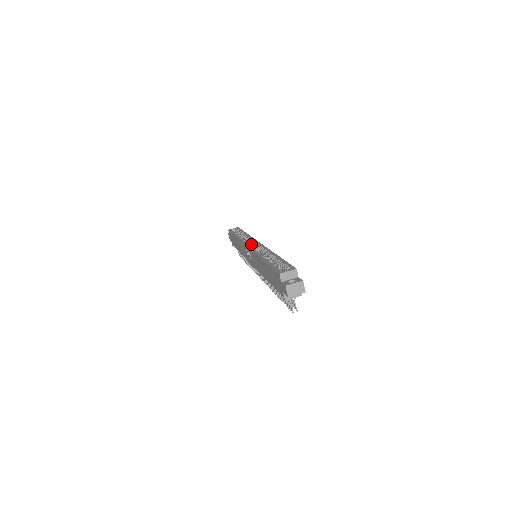
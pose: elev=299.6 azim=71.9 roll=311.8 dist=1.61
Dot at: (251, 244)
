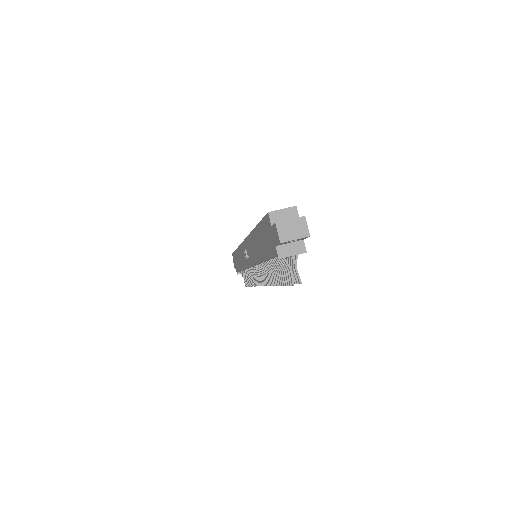
Dot at: occluded
